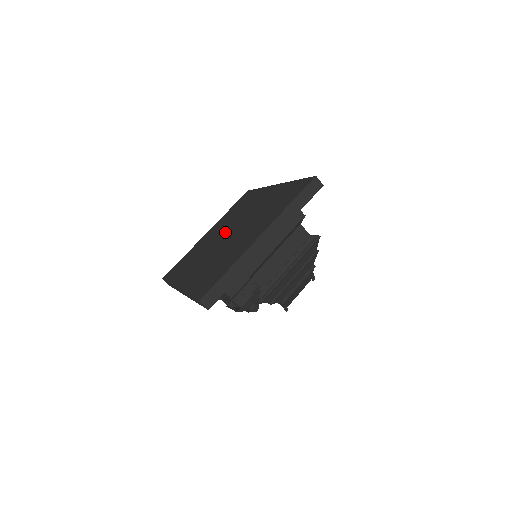
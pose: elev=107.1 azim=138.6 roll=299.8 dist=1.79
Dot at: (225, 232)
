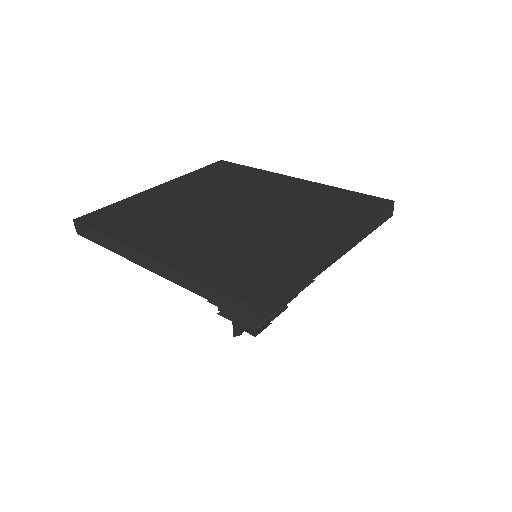
Dot at: (220, 203)
